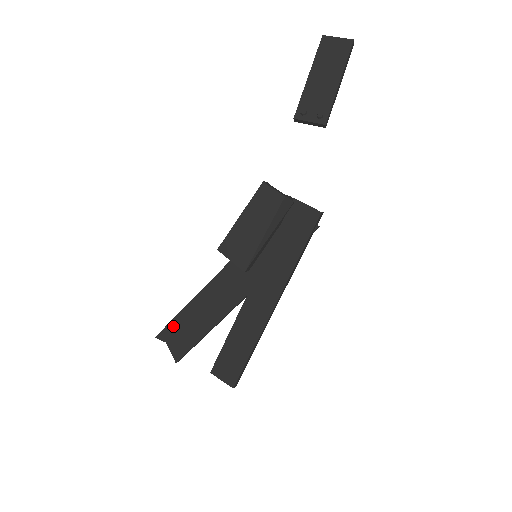
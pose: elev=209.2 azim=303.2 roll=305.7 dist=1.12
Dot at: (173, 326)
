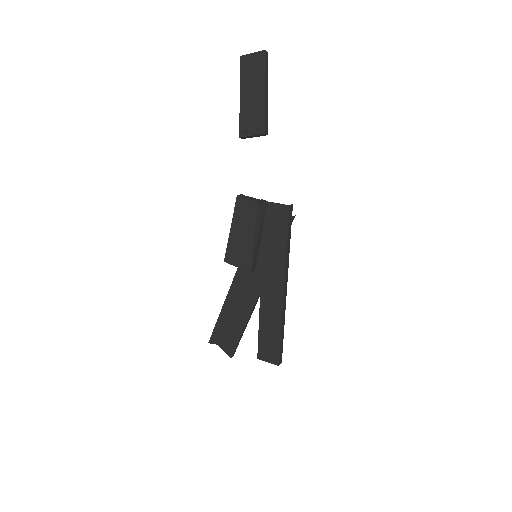
Dot at: (217, 330)
